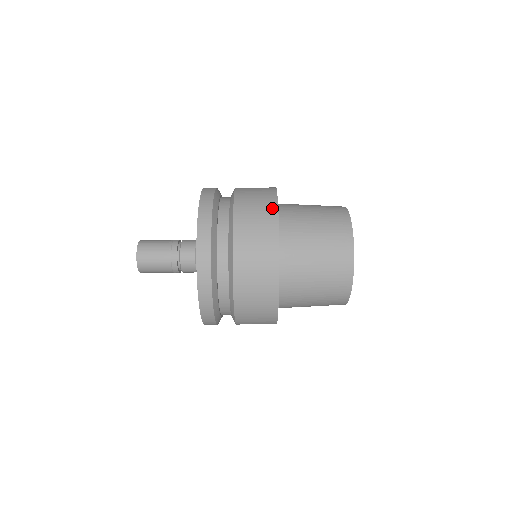
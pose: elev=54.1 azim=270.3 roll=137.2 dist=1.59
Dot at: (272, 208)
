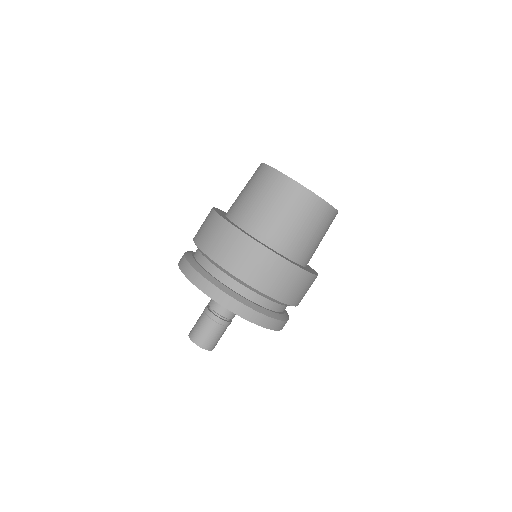
Dot at: occluded
